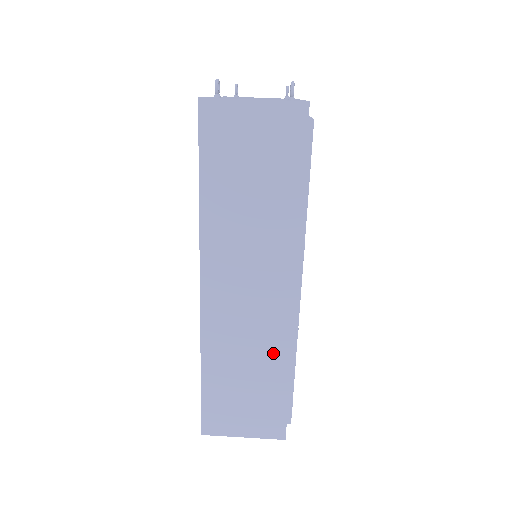
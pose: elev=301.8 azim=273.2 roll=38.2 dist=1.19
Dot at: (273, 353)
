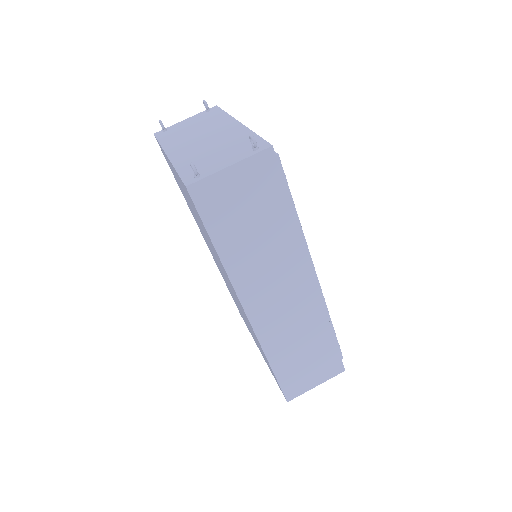
Dot at: (315, 324)
